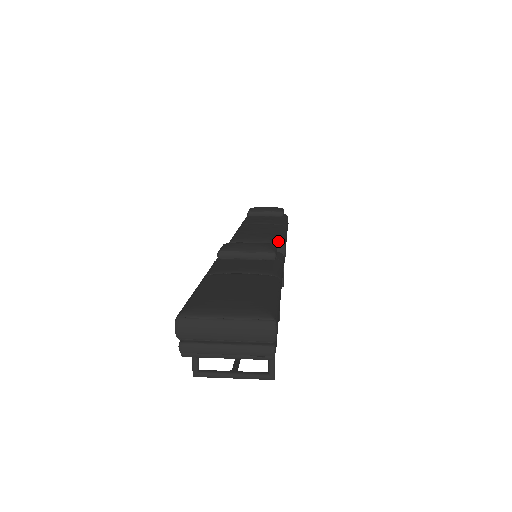
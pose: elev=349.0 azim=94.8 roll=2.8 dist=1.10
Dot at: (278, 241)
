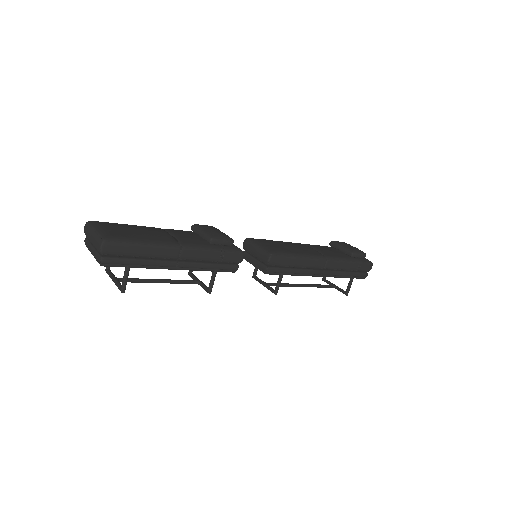
Dot at: (270, 251)
